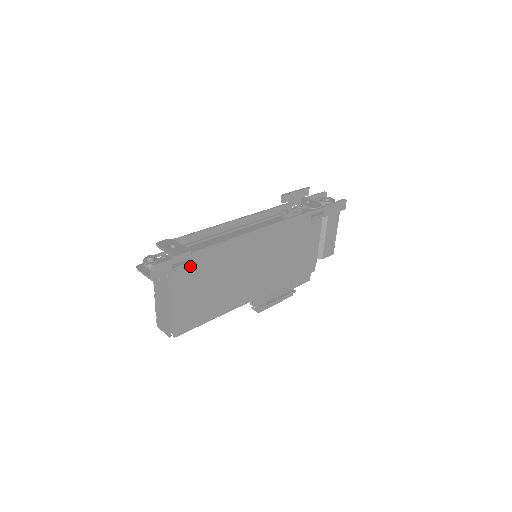
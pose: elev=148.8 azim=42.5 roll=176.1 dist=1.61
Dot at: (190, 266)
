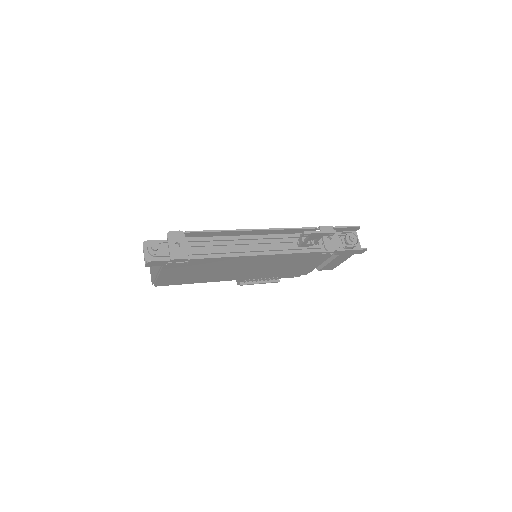
Dot at: (185, 262)
